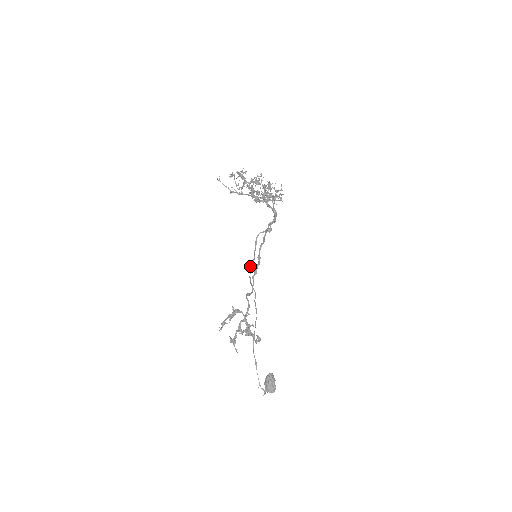
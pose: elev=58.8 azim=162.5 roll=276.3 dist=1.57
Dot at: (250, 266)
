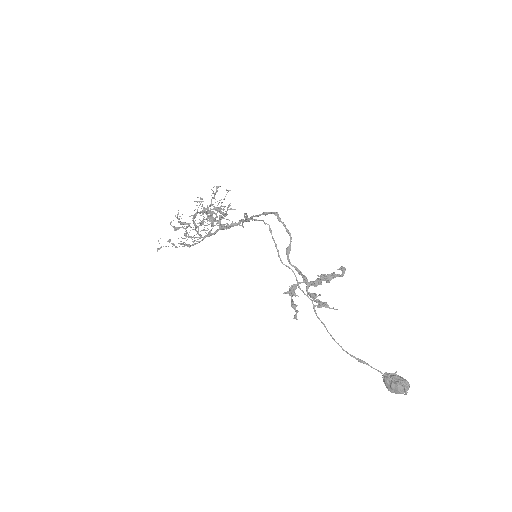
Dot at: (265, 223)
